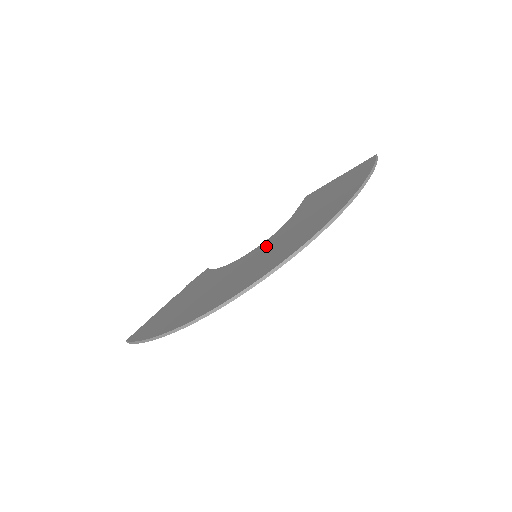
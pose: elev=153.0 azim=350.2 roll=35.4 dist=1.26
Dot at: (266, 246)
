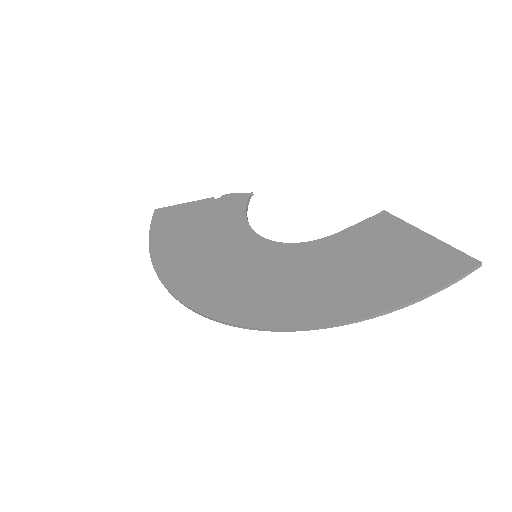
Dot at: (268, 257)
